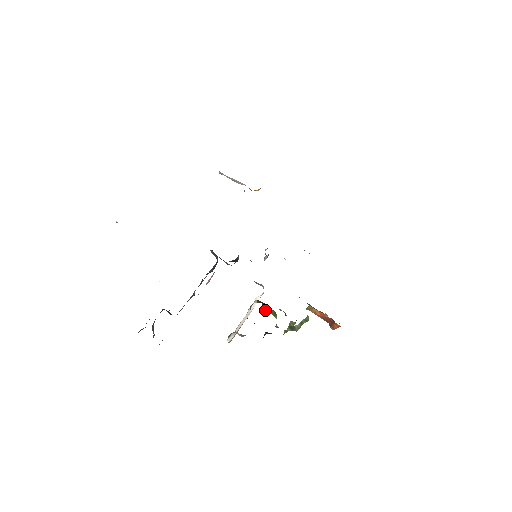
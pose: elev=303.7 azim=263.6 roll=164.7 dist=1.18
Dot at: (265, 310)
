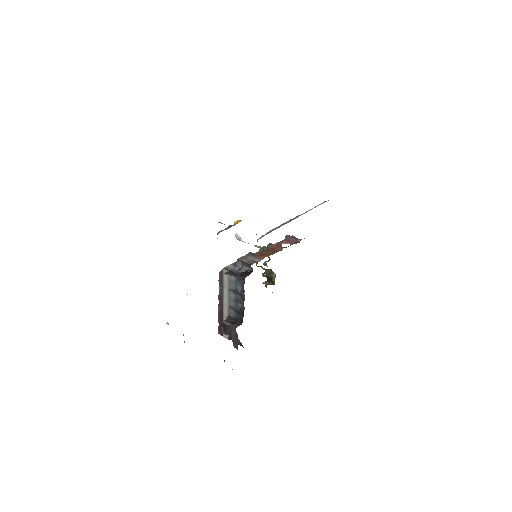
Dot at: (266, 270)
